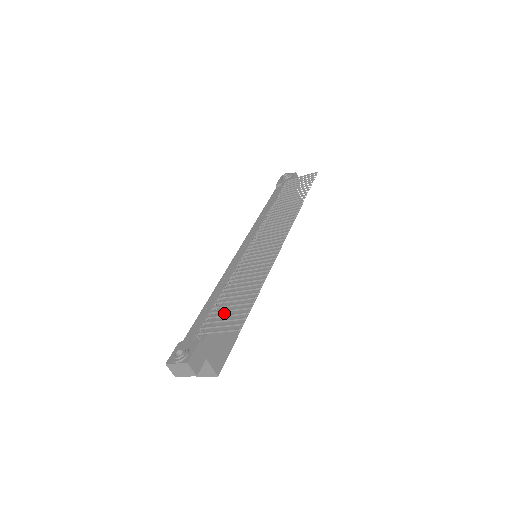
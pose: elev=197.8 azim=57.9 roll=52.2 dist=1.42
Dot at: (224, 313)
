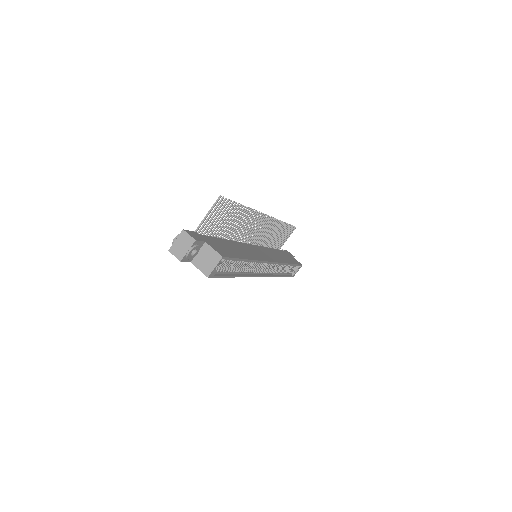
Dot at: (222, 241)
